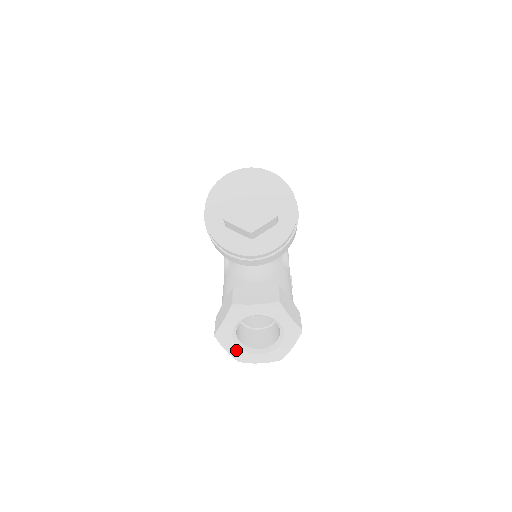
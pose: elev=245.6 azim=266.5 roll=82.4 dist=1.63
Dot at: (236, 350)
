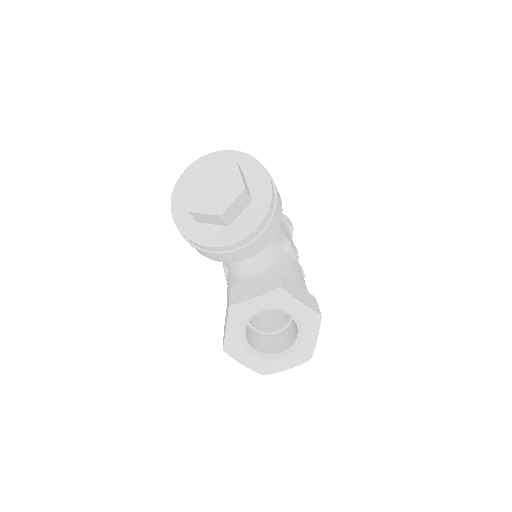
Dot at: (254, 361)
